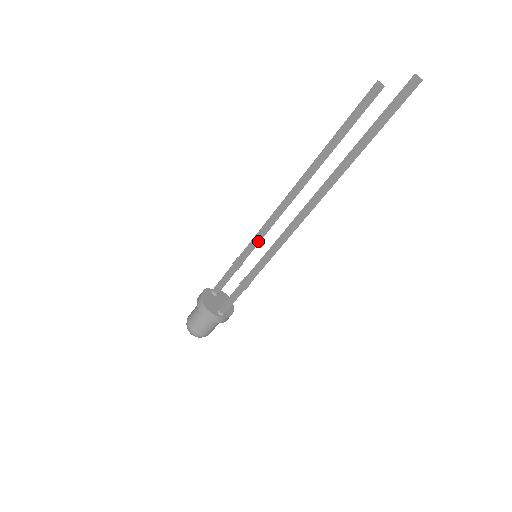
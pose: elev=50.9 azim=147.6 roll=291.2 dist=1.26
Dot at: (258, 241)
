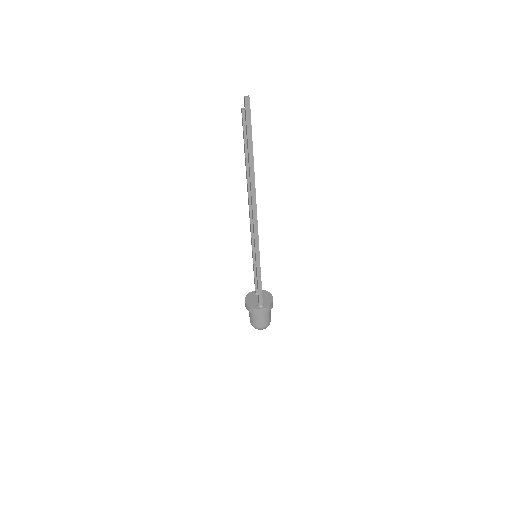
Dot at: occluded
